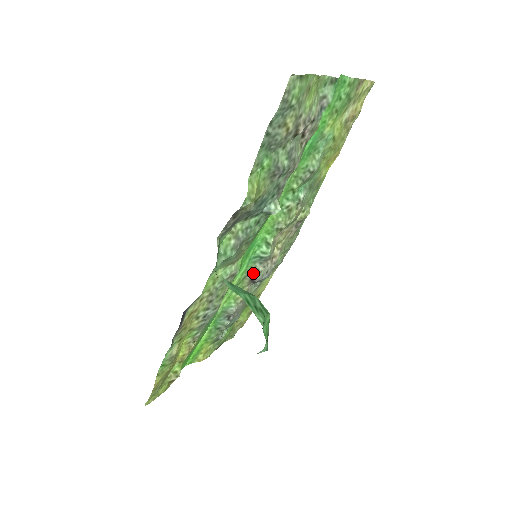
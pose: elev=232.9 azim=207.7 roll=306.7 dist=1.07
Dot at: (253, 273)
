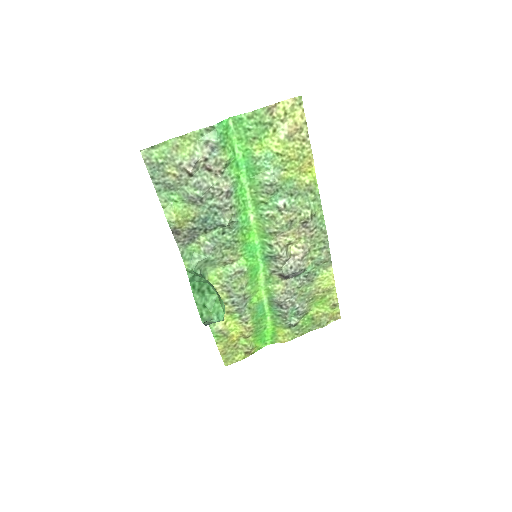
Dot at: (275, 269)
